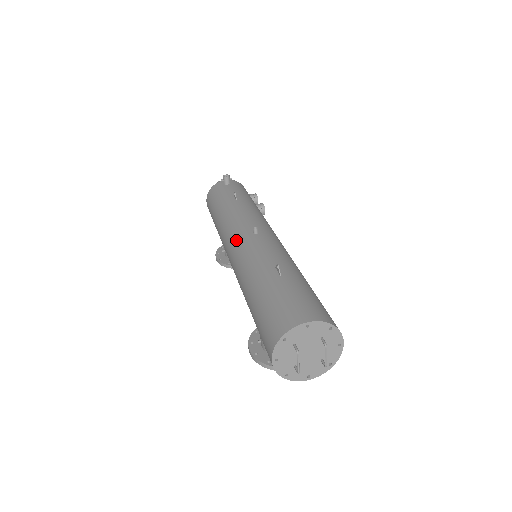
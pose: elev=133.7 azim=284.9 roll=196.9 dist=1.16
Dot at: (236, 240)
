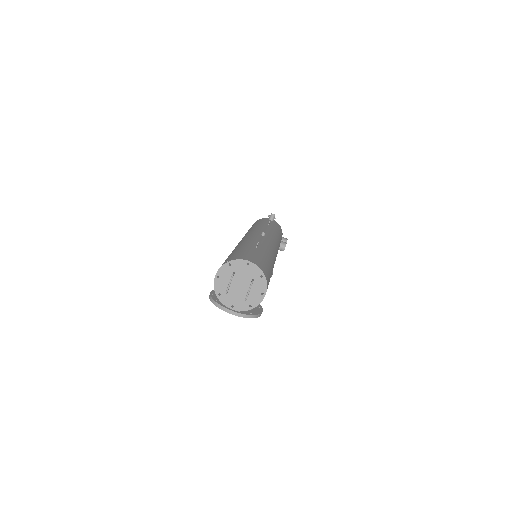
Dot at: (248, 235)
